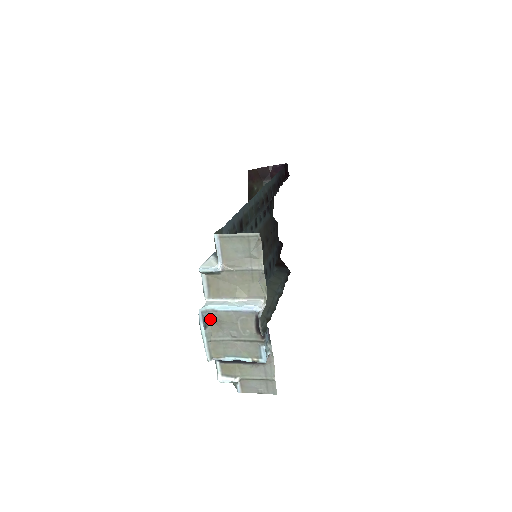
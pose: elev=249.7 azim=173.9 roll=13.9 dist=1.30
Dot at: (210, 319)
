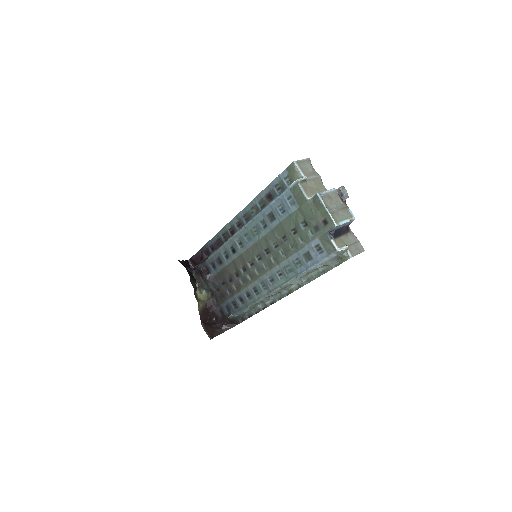
Dot at: (322, 200)
